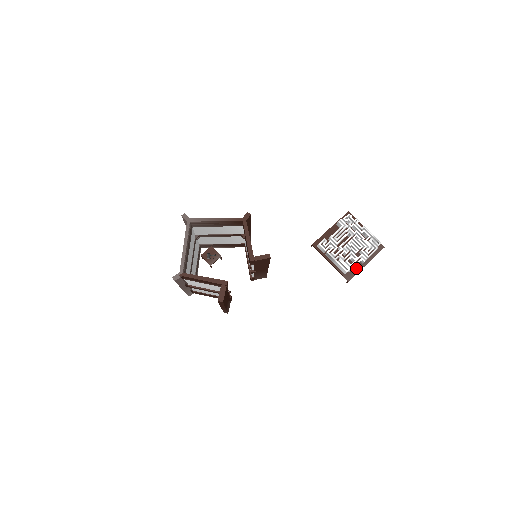
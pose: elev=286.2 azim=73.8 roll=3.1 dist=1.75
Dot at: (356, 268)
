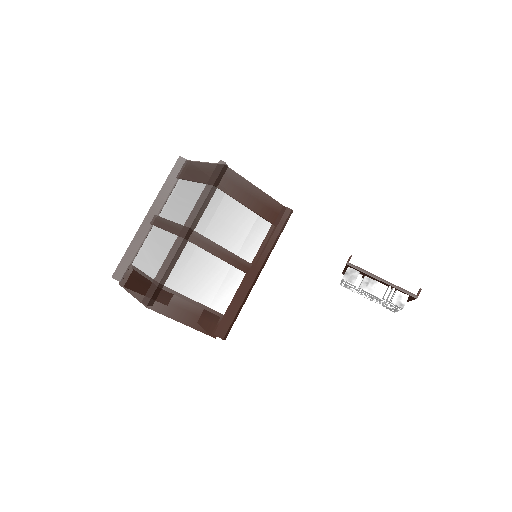
Dot at: occluded
